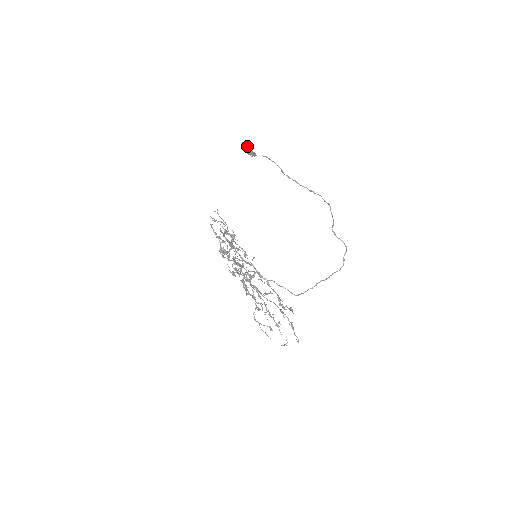
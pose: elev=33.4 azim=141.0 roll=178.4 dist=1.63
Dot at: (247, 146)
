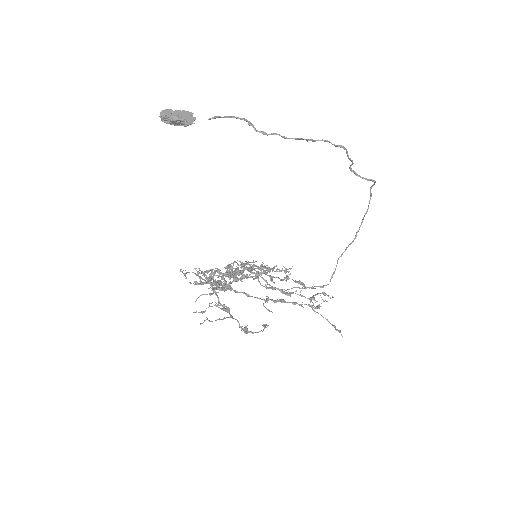
Dot at: (174, 121)
